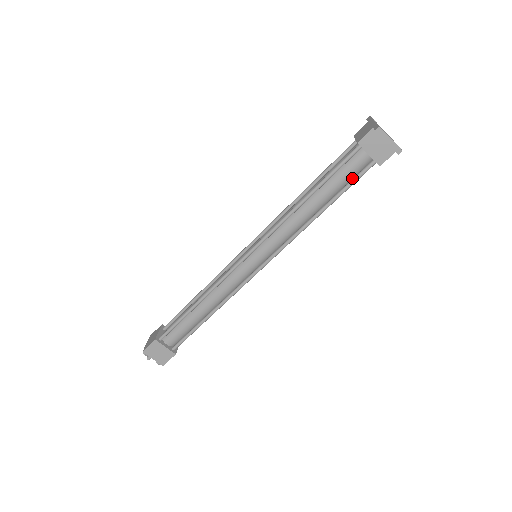
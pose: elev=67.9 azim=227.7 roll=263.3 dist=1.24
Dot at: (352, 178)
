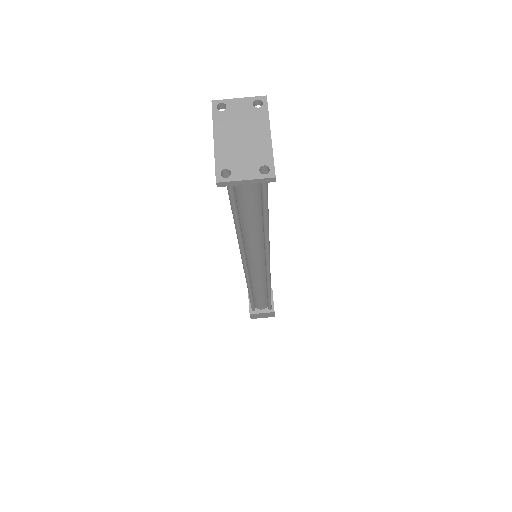
Dot at: occluded
